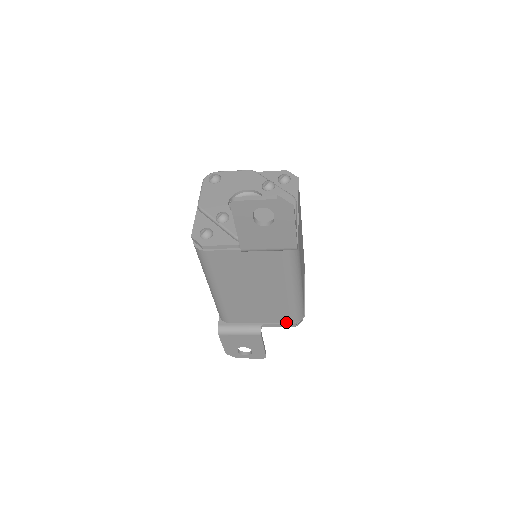
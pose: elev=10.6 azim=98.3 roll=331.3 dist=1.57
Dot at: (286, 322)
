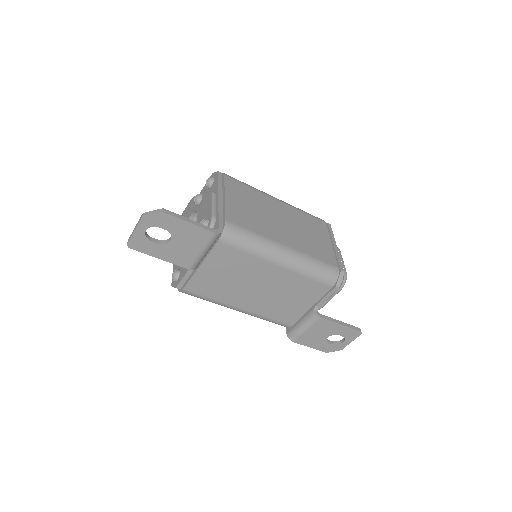
Dot at: (327, 290)
